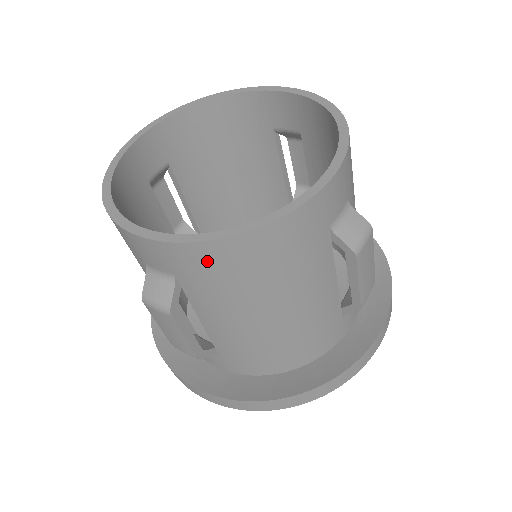
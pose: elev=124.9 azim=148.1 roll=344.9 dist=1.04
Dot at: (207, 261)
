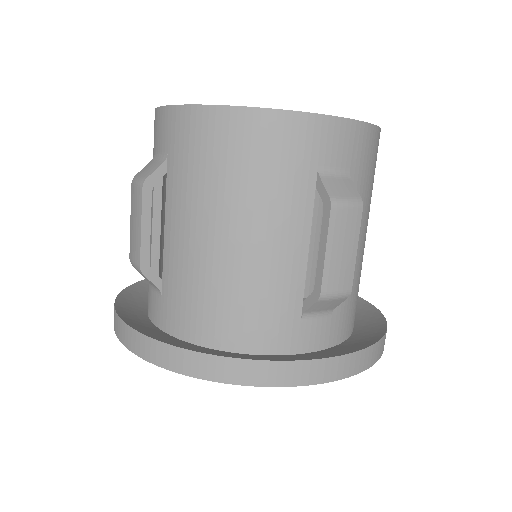
Dot at: (196, 132)
